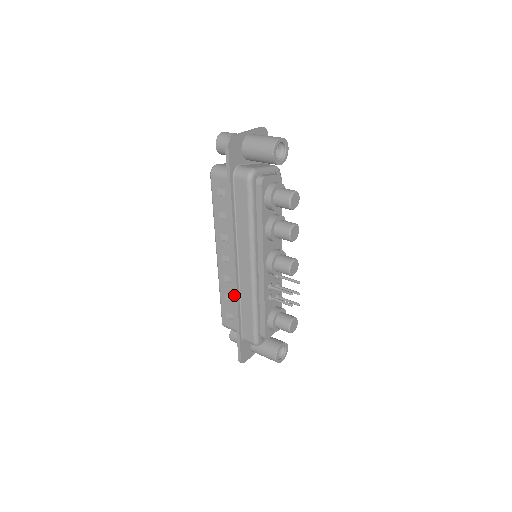
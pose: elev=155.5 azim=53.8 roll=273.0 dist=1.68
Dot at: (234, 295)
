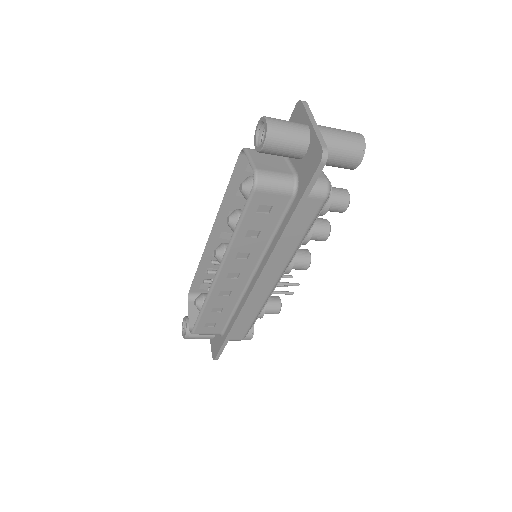
Dot at: (241, 310)
